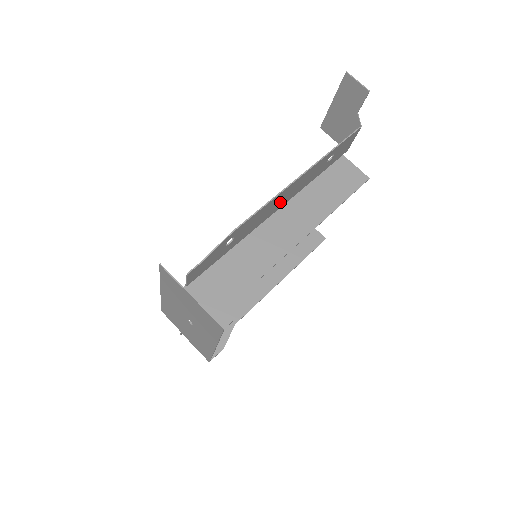
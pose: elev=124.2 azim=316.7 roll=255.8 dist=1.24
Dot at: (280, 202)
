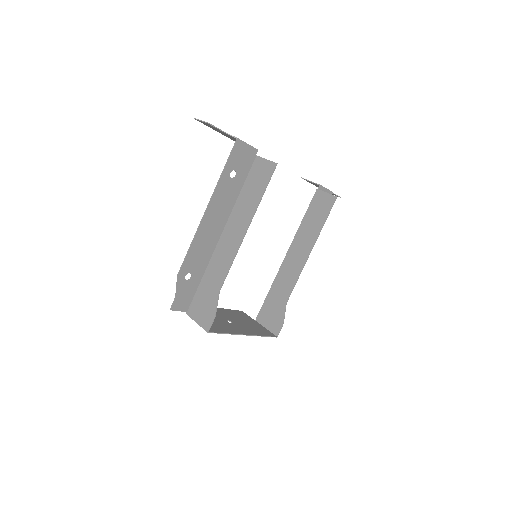
Dot at: (214, 229)
